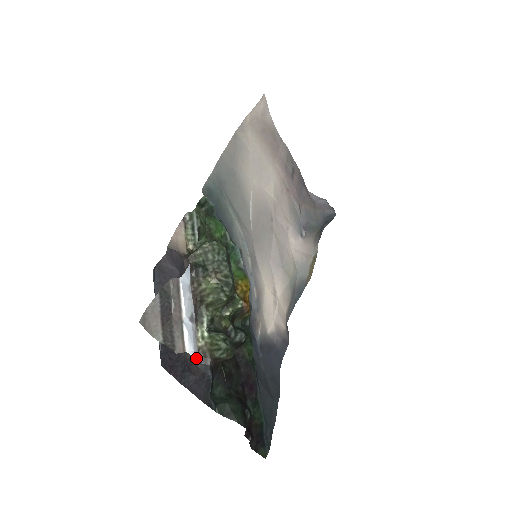
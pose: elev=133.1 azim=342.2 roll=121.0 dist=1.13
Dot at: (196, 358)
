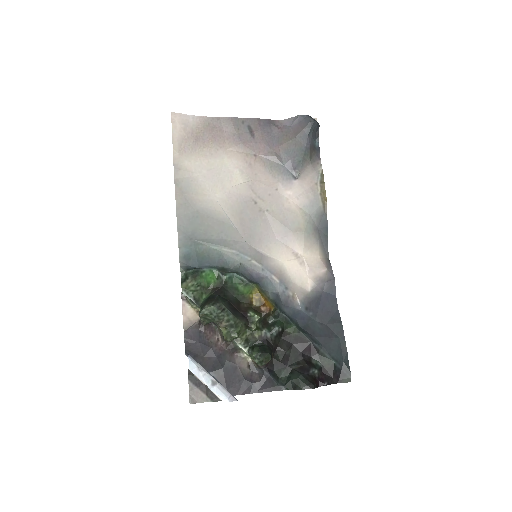
Dot at: (232, 400)
